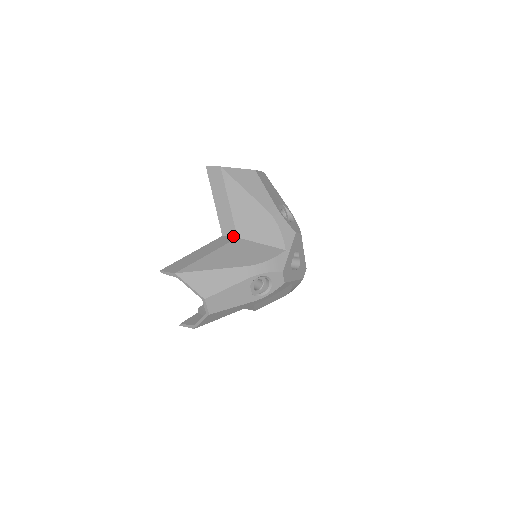
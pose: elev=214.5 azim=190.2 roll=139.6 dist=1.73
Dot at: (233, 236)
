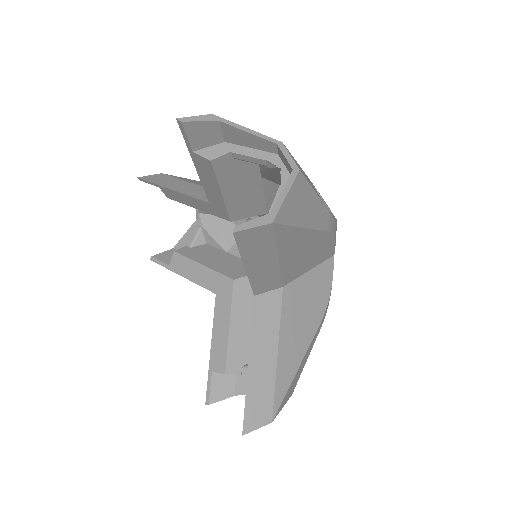
Dot at: (275, 289)
